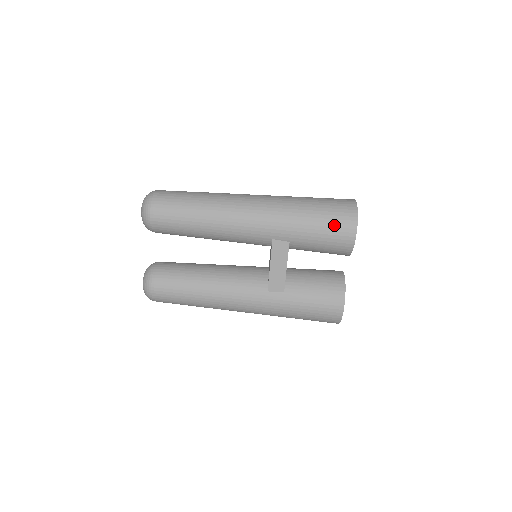
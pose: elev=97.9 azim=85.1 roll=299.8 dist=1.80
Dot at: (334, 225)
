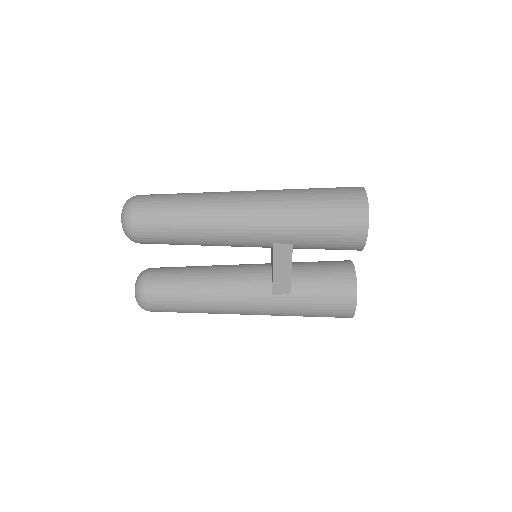
Dot at: (342, 224)
